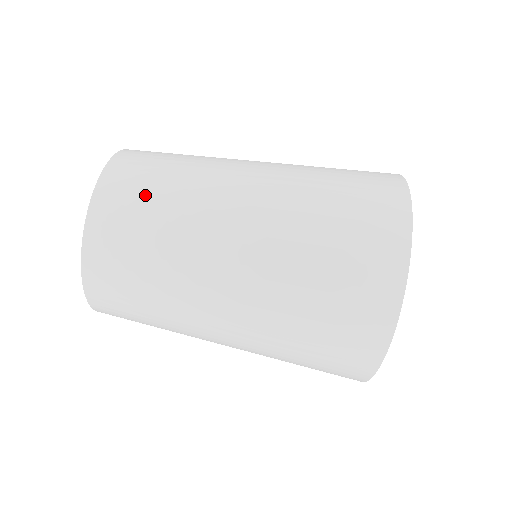
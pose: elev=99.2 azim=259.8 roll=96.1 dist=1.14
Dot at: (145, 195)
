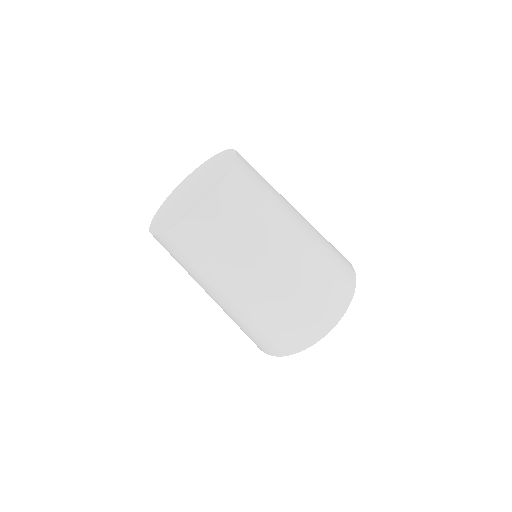
Dot at: (190, 255)
